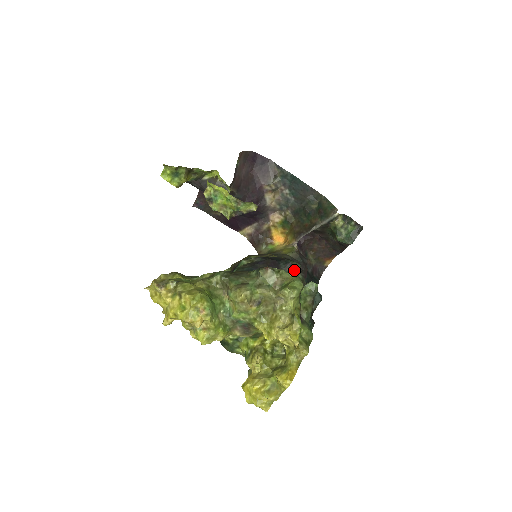
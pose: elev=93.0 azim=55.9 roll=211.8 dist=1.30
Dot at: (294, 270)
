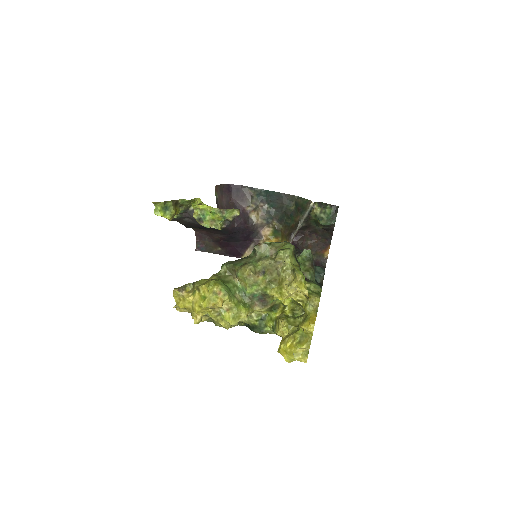
Dot at: occluded
